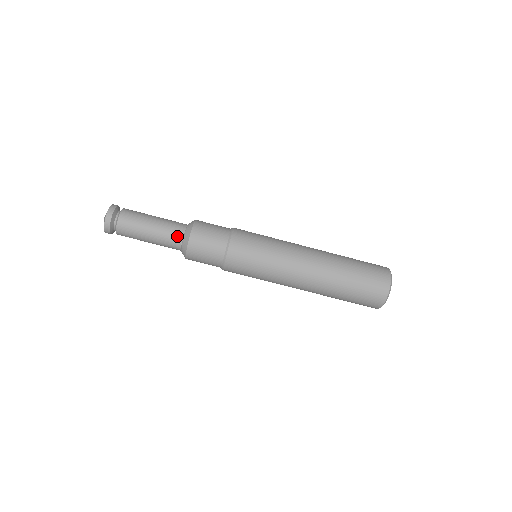
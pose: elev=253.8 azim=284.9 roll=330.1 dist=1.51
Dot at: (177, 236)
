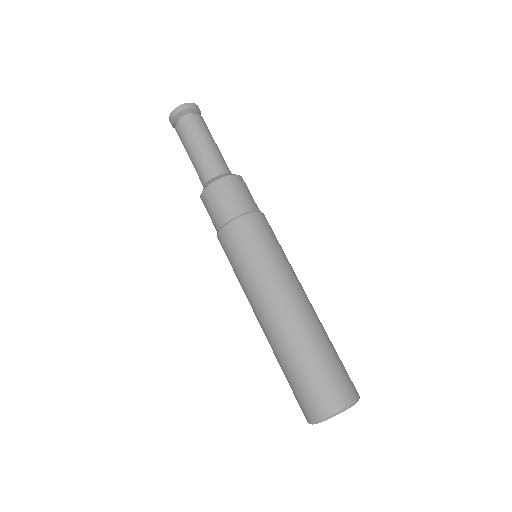
Dot at: (216, 169)
